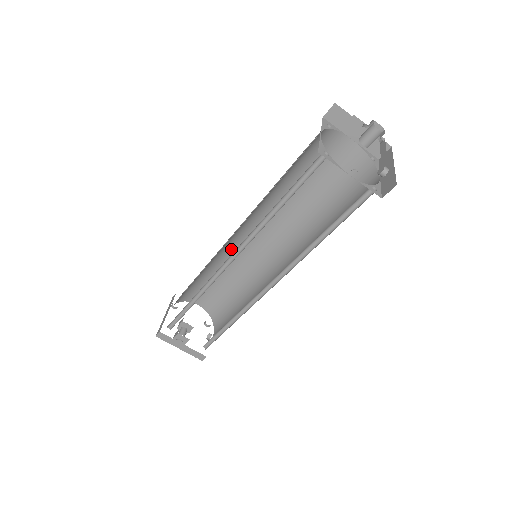
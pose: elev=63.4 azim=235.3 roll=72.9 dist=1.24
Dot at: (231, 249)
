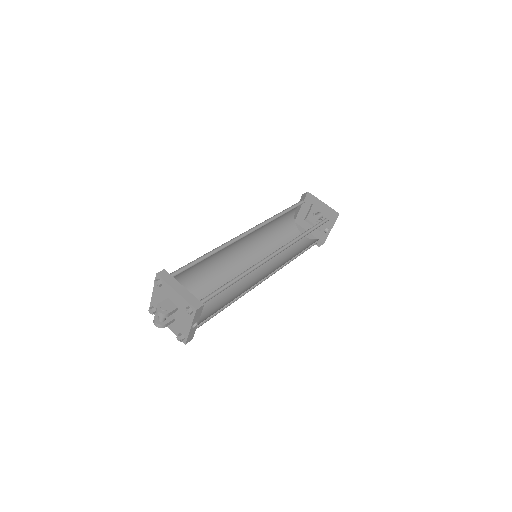
Dot at: (227, 271)
